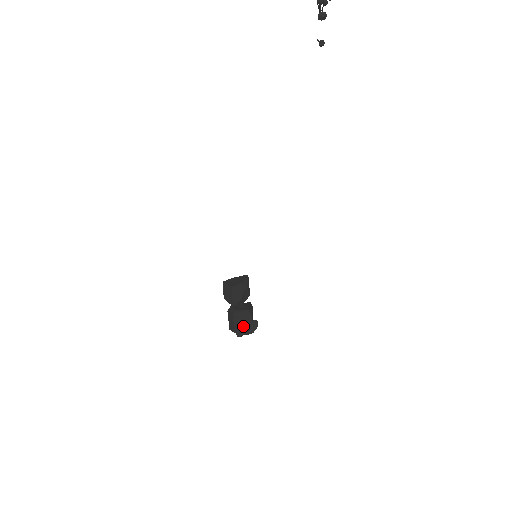
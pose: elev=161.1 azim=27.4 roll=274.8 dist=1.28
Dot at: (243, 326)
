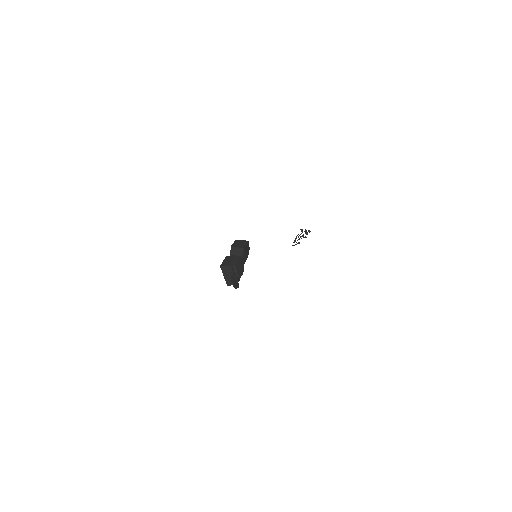
Dot at: (238, 269)
